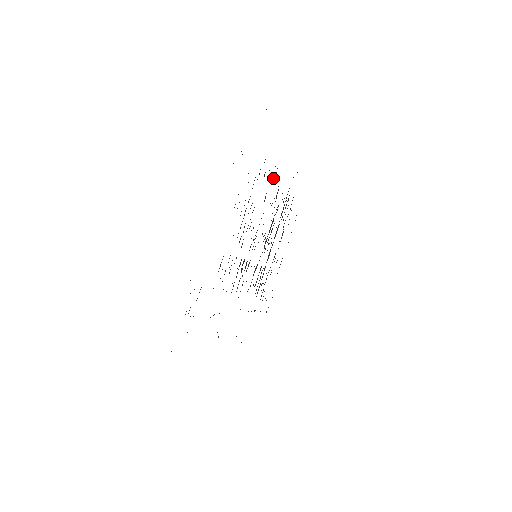
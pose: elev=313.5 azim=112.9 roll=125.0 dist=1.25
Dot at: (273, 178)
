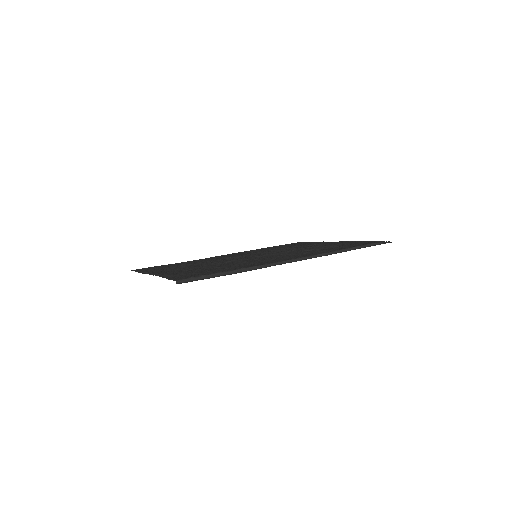
Dot at: (259, 261)
